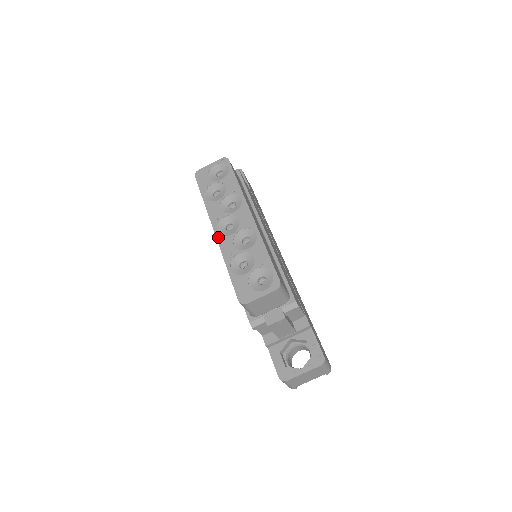
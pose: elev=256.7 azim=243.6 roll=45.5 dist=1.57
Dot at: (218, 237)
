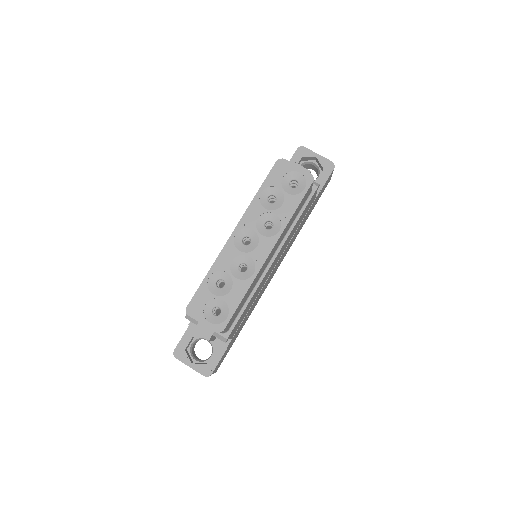
Dot at: (230, 240)
